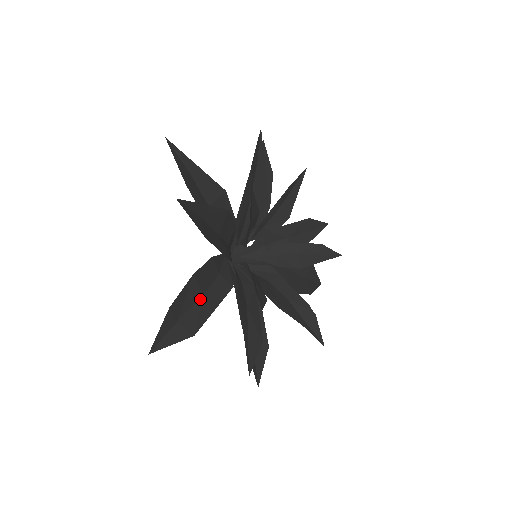
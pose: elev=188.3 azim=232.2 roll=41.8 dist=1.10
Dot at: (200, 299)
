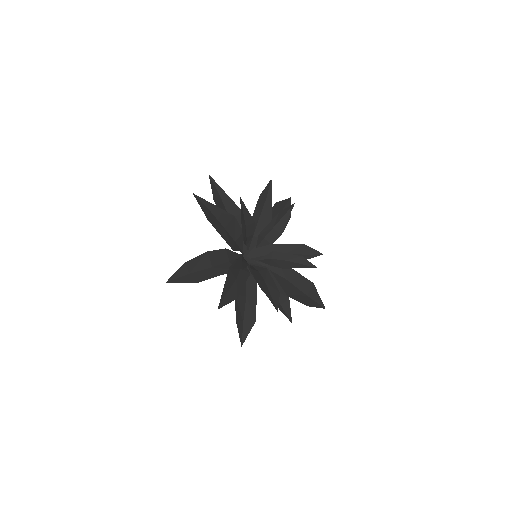
Dot at: (209, 268)
